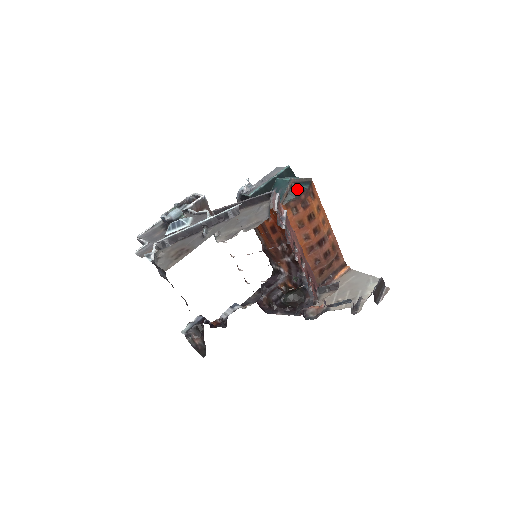
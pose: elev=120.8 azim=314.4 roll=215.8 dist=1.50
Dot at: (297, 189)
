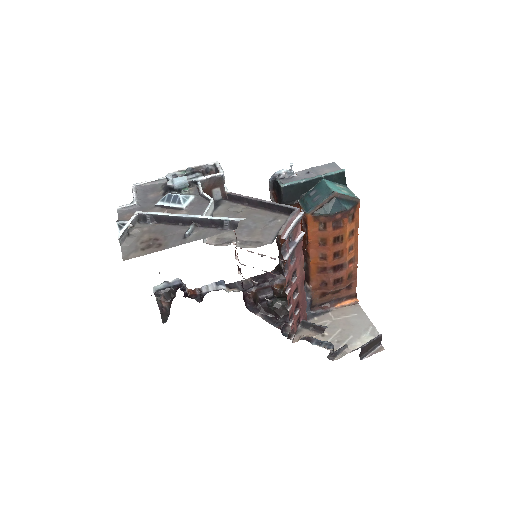
Dot at: (336, 206)
